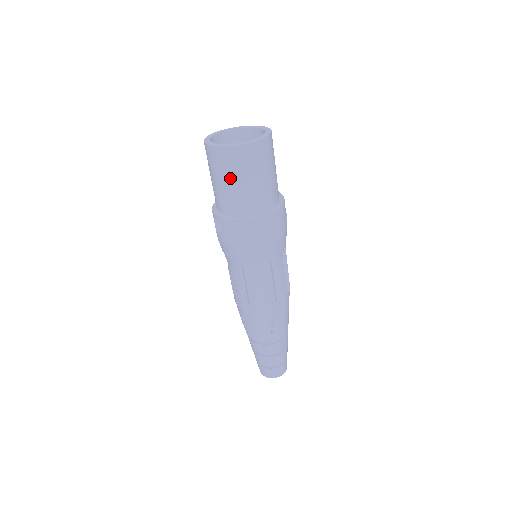
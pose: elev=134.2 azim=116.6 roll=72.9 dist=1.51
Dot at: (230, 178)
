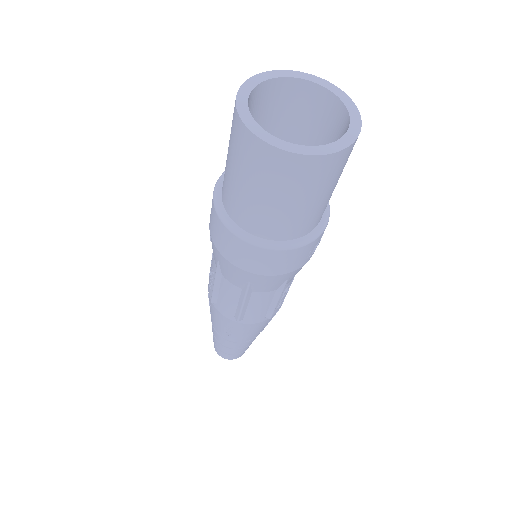
Dot at: (238, 171)
